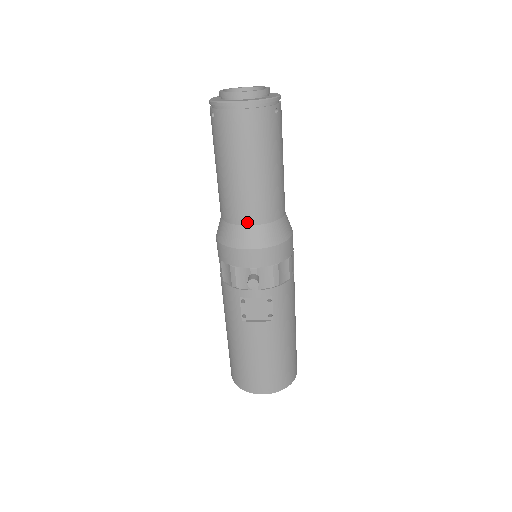
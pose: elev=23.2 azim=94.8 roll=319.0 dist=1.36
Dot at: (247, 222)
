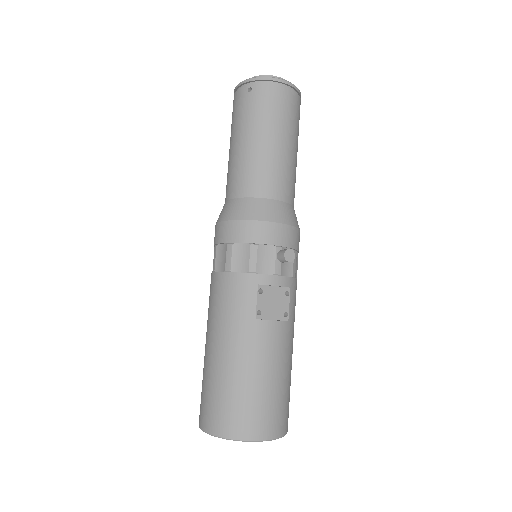
Dot at: (275, 196)
